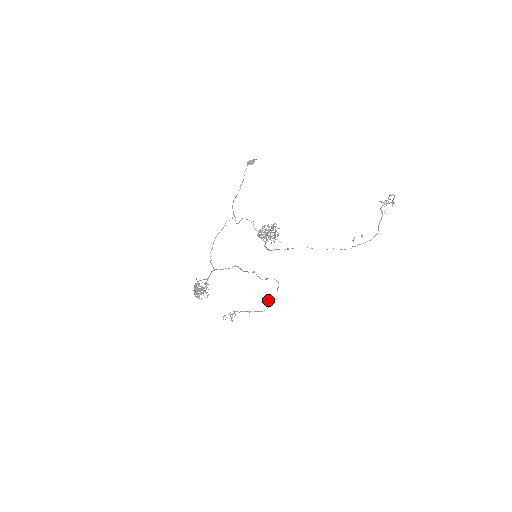
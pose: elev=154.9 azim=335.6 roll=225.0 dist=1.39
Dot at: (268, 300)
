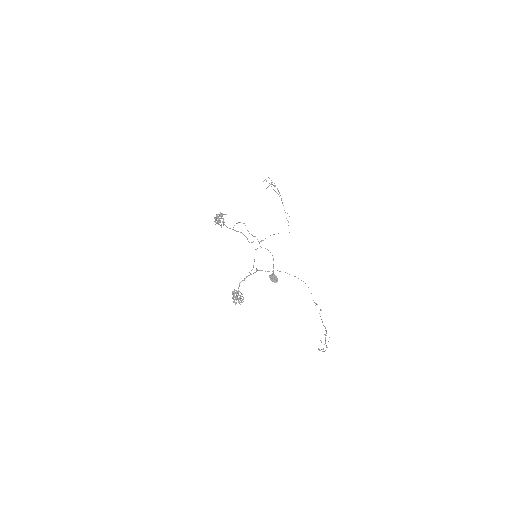
Dot at: (289, 216)
